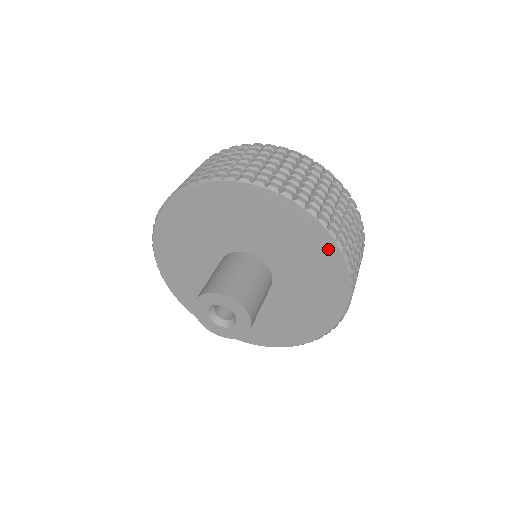
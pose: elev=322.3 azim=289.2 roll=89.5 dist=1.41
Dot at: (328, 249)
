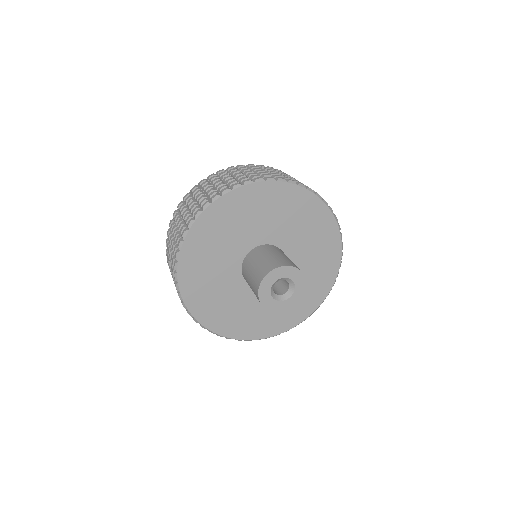
Dot at: (329, 223)
